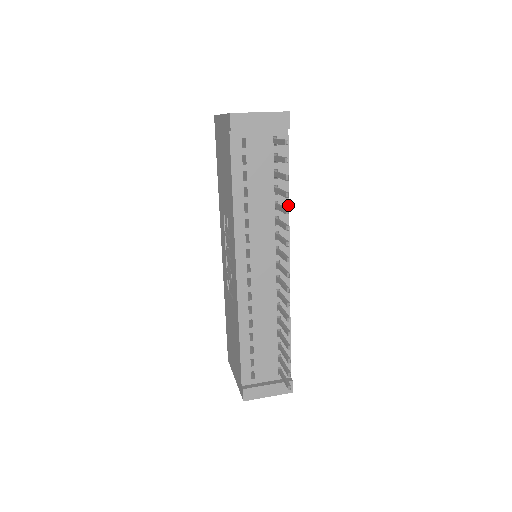
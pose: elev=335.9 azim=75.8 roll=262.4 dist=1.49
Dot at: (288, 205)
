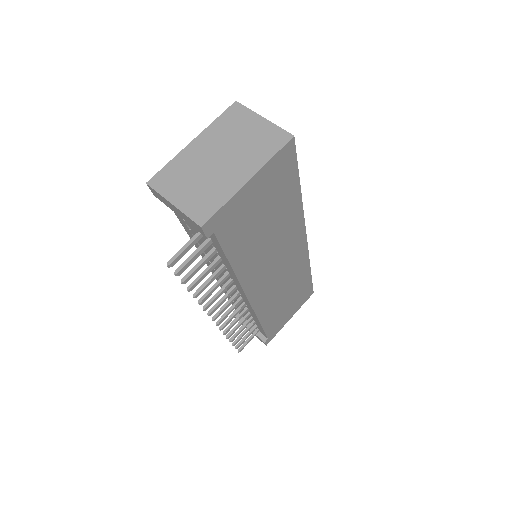
Dot at: (235, 274)
